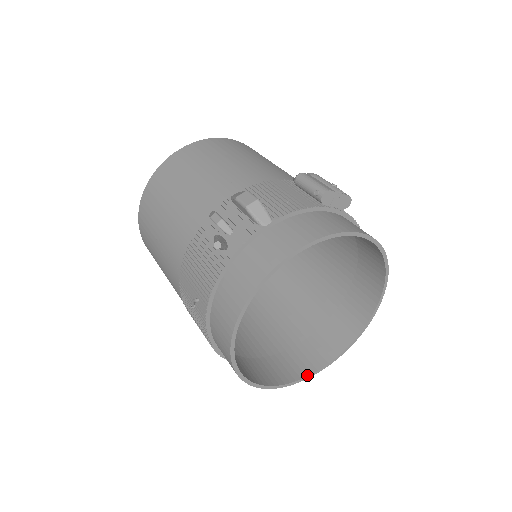
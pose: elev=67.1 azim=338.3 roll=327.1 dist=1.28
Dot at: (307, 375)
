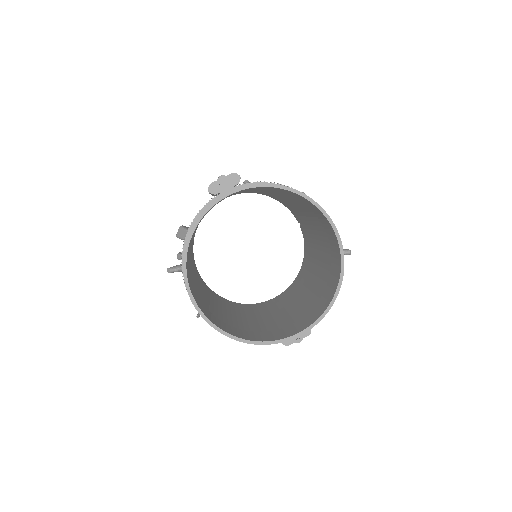
Dot at: (323, 312)
